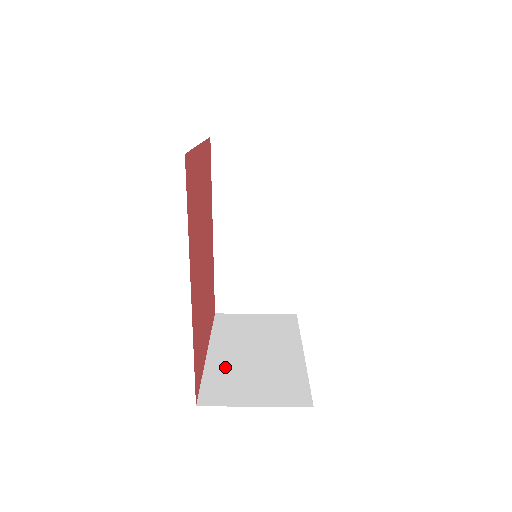
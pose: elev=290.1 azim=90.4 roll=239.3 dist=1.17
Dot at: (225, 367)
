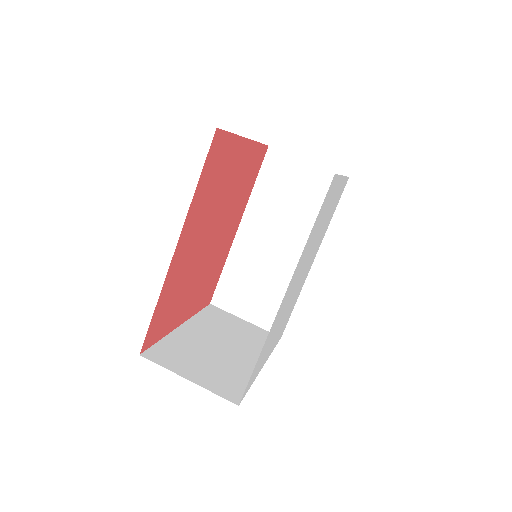
Dot at: (186, 342)
